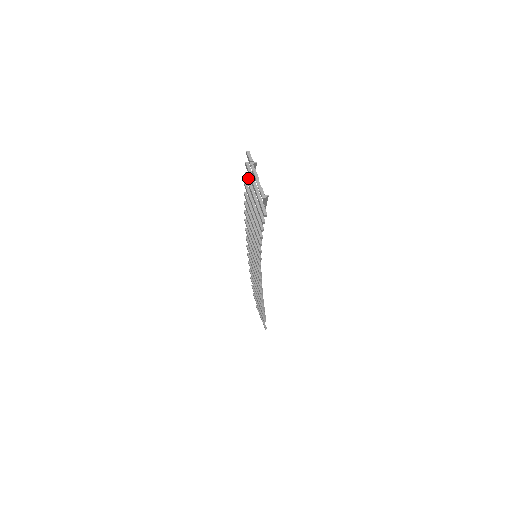
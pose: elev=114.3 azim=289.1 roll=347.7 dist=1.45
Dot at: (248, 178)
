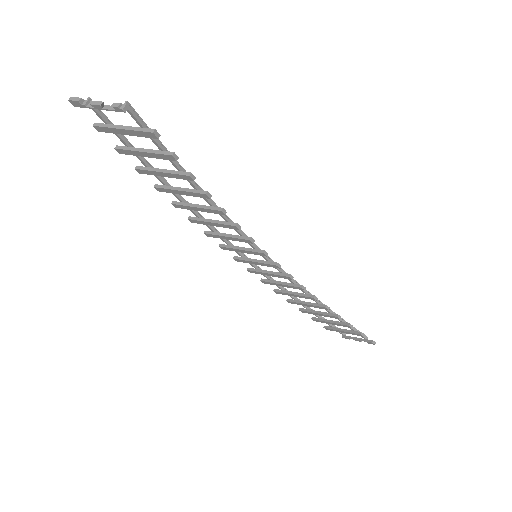
Dot at: (122, 148)
